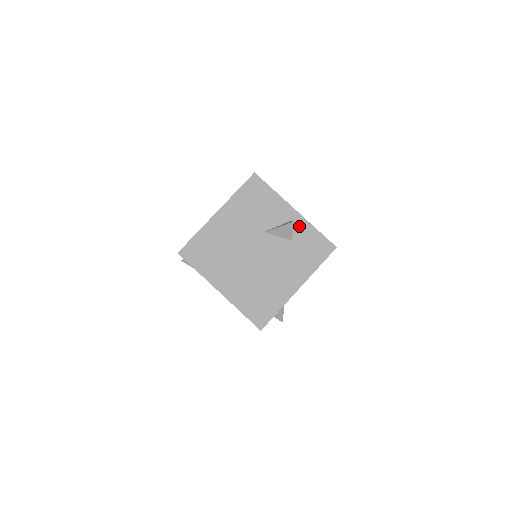
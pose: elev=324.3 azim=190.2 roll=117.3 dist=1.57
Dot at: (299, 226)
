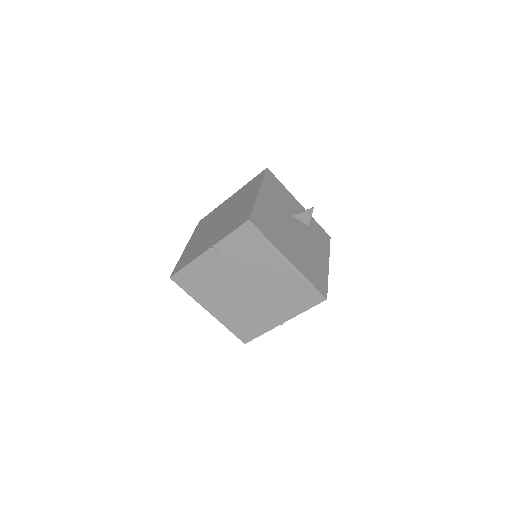
Dot at: occluded
